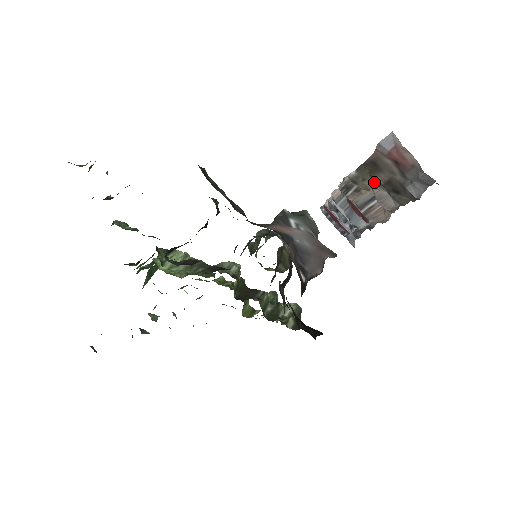
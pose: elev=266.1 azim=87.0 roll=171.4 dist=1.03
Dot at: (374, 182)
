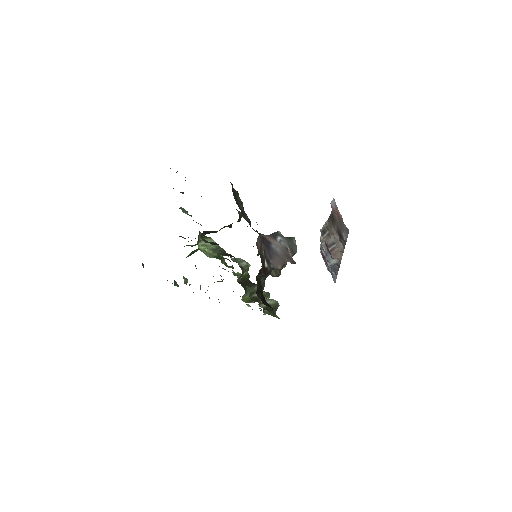
Dot at: (334, 230)
